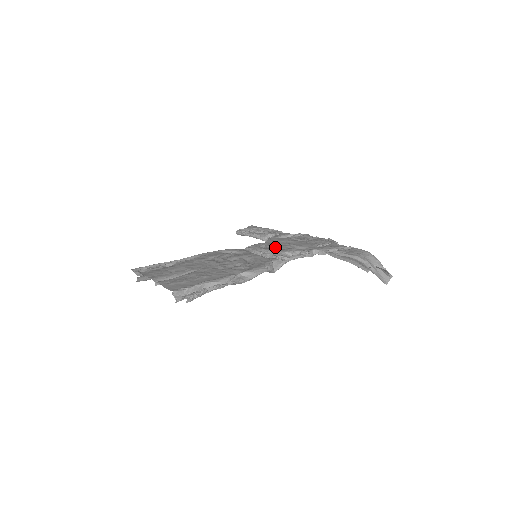
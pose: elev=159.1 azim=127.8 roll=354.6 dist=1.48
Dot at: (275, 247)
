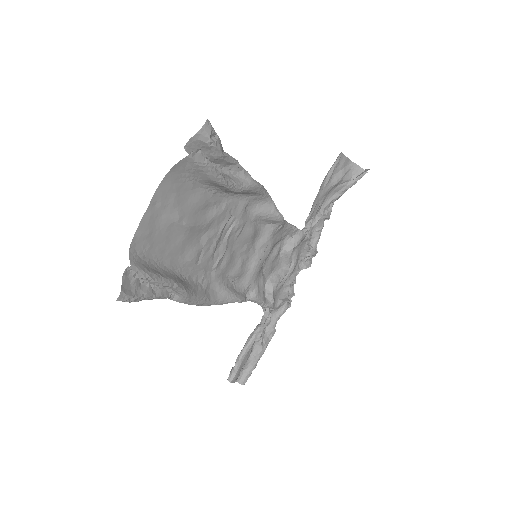
Dot at: (267, 265)
